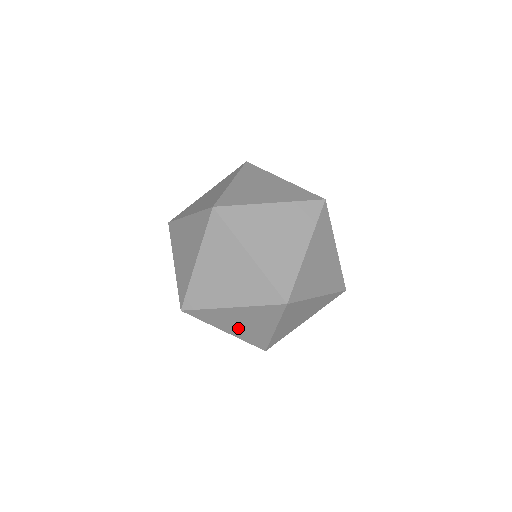
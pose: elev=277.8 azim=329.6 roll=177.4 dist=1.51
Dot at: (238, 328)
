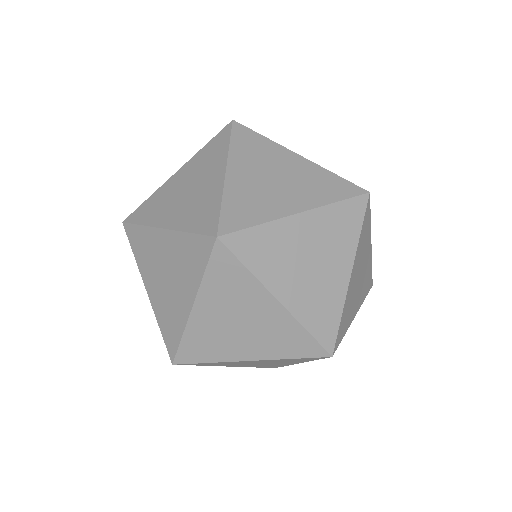
Dot at: (249, 365)
